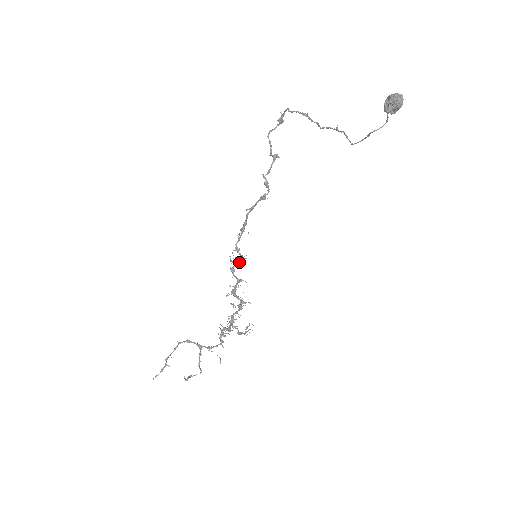
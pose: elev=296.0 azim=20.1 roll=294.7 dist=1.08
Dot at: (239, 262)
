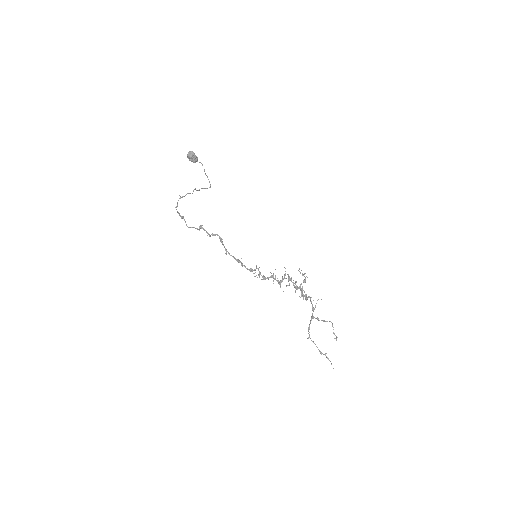
Dot at: (259, 271)
